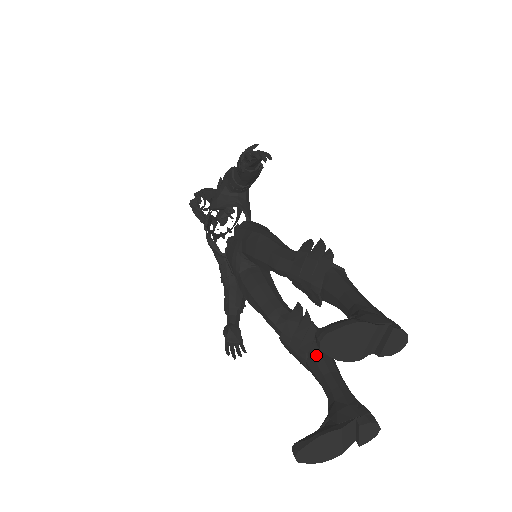
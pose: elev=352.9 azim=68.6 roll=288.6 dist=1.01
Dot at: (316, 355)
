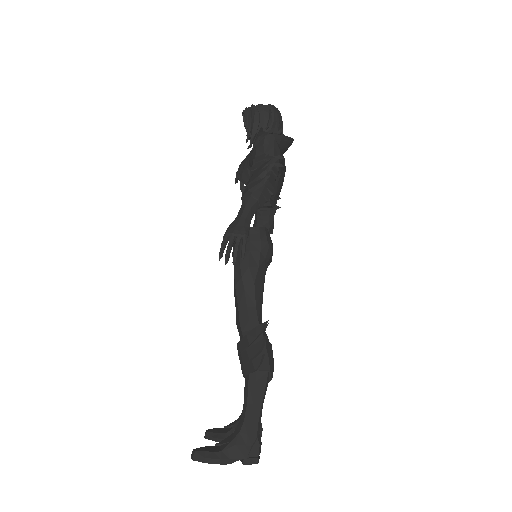
Dot at: occluded
